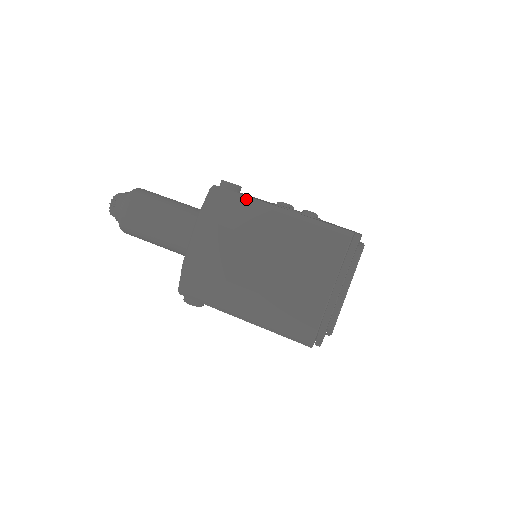
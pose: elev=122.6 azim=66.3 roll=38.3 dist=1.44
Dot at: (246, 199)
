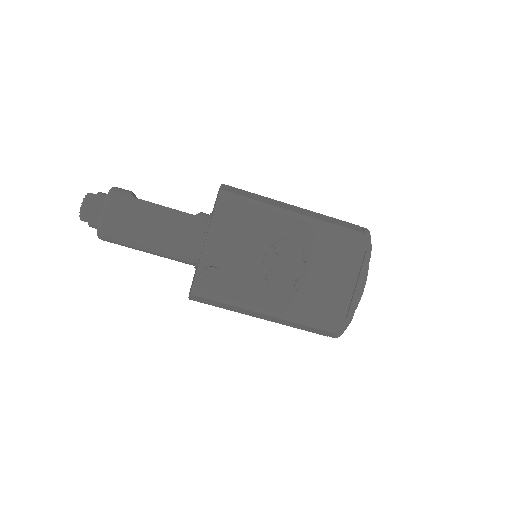
Dot at: (232, 304)
